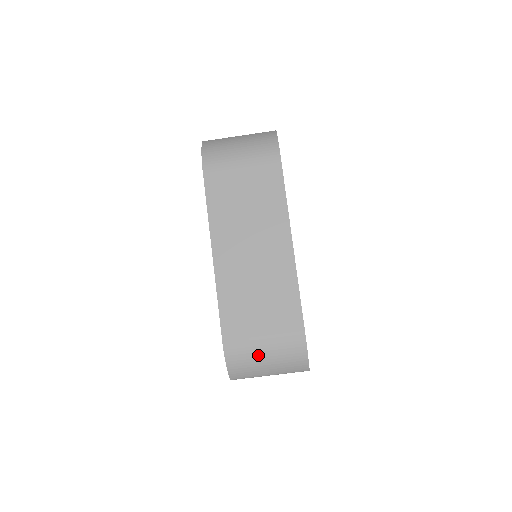
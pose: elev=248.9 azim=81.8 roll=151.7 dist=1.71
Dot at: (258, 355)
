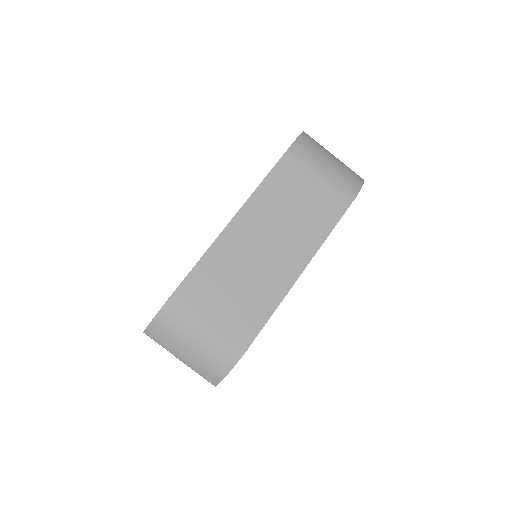
Dot at: (190, 333)
